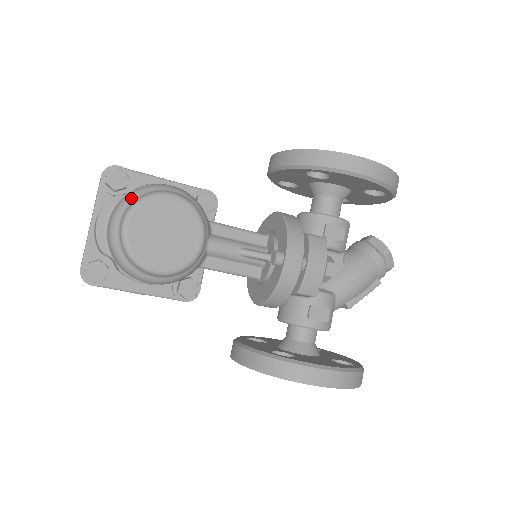
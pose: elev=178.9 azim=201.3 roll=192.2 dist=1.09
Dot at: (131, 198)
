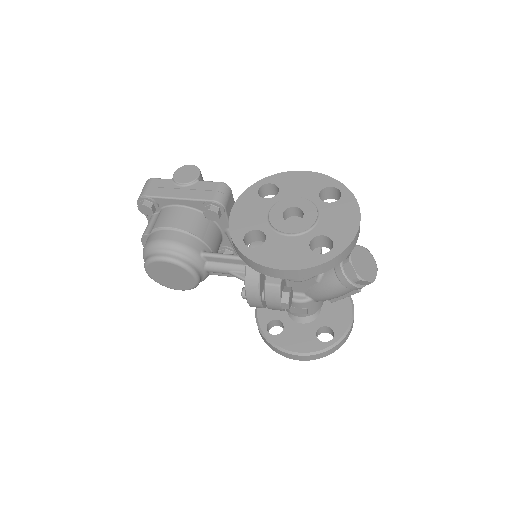
Dot at: (145, 254)
